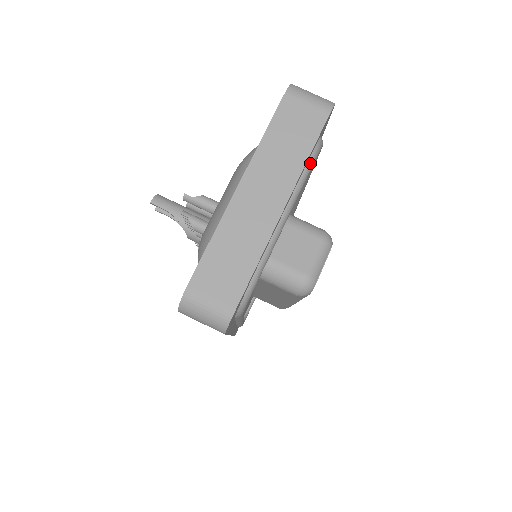
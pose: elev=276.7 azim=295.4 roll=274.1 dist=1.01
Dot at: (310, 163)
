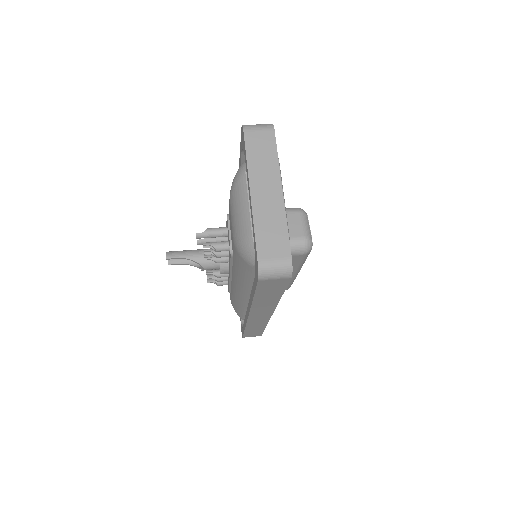
Dot at: occluded
